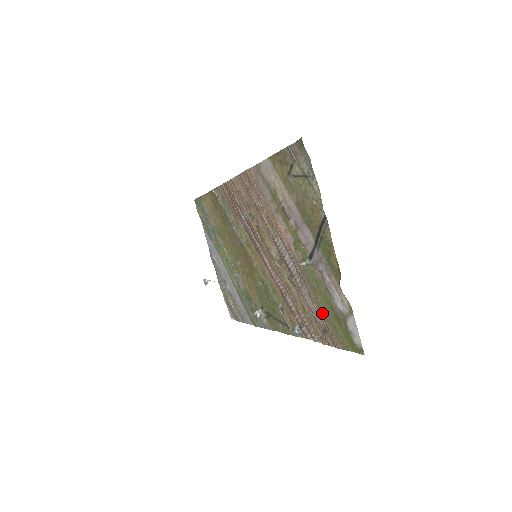
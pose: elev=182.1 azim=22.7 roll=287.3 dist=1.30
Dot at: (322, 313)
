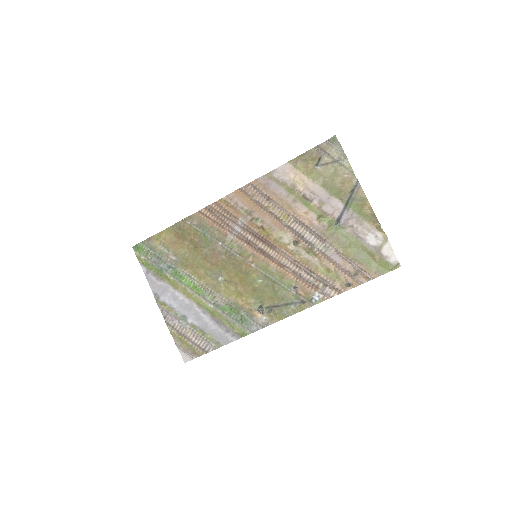
Dot at: (353, 259)
